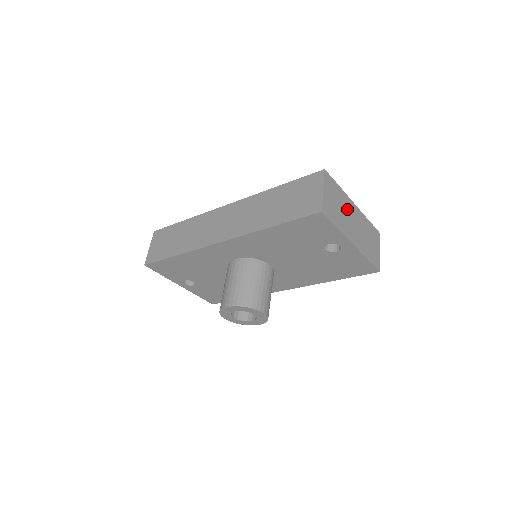
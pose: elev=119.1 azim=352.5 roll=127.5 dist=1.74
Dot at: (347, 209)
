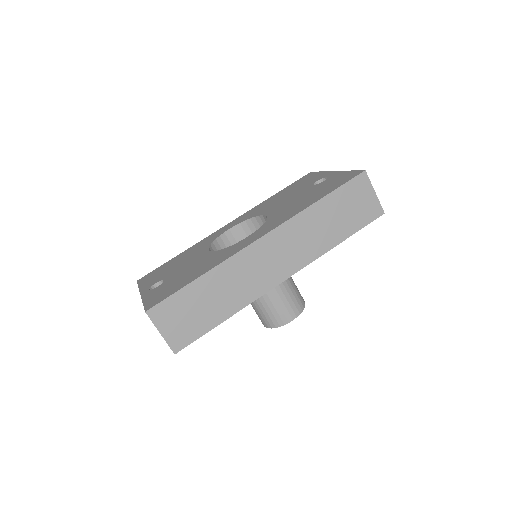
Dot at: occluded
